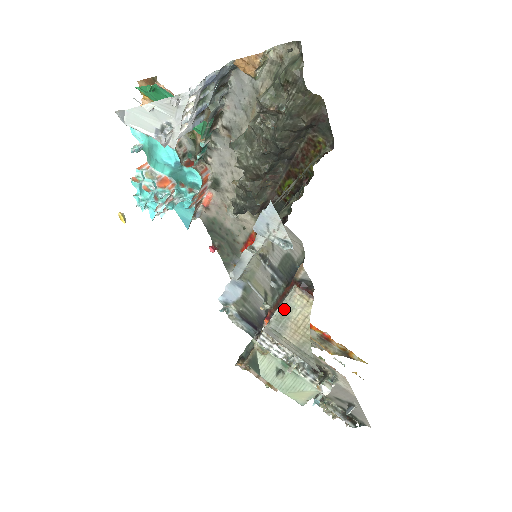
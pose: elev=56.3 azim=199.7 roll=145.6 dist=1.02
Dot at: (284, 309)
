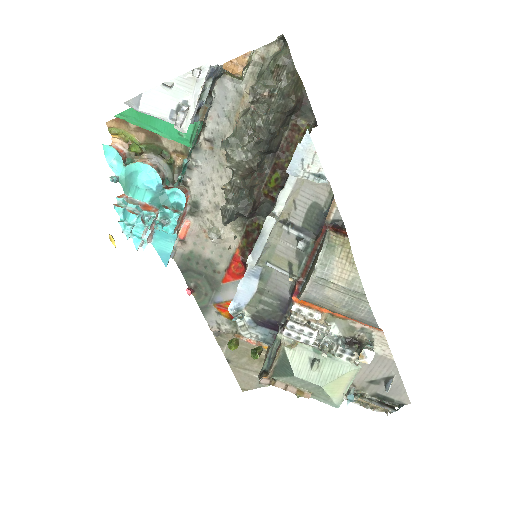
Dot at: (326, 250)
